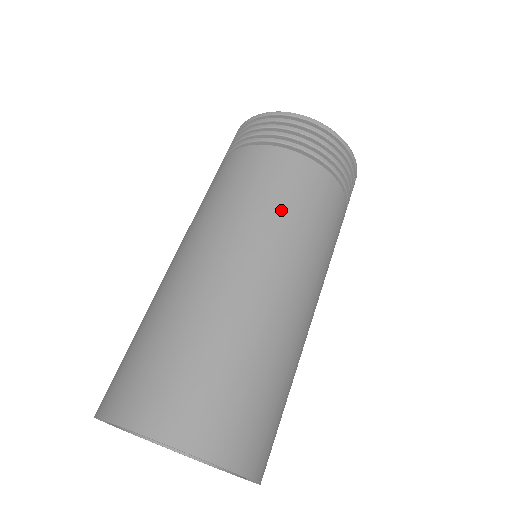
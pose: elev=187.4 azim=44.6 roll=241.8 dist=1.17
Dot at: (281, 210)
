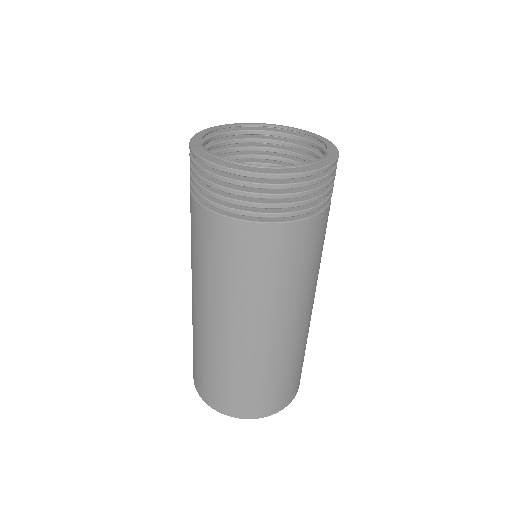
Dot at: (233, 279)
